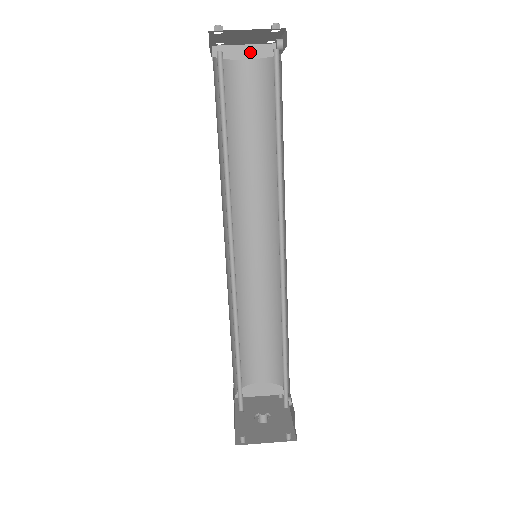
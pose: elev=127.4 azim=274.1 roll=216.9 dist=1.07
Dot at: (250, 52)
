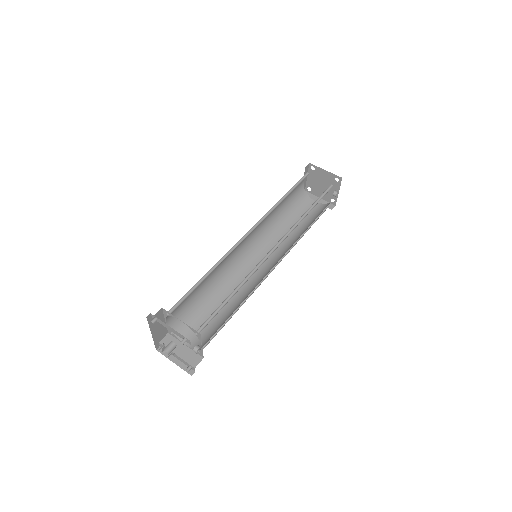
Dot at: (320, 201)
